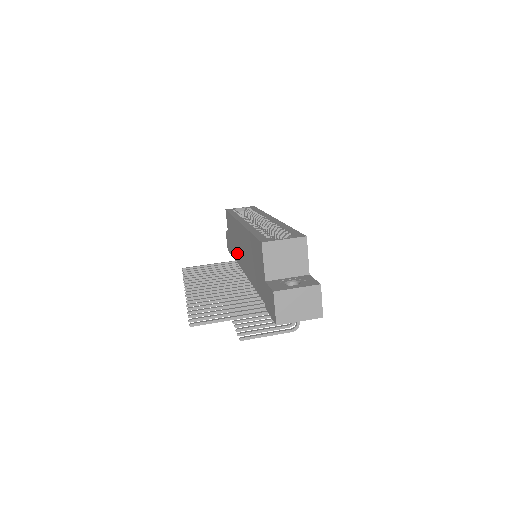
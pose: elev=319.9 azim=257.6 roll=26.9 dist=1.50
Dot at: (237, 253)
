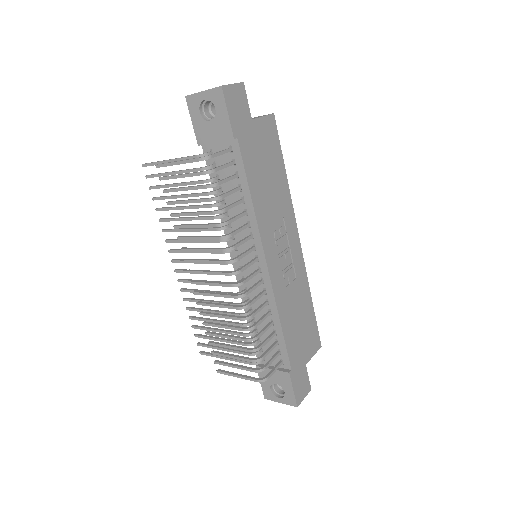
Dot at: occluded
